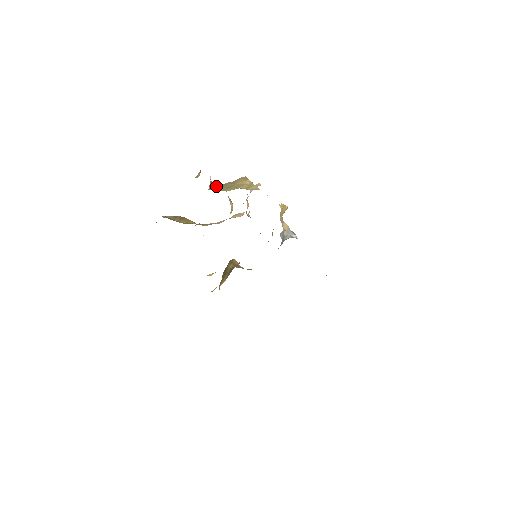
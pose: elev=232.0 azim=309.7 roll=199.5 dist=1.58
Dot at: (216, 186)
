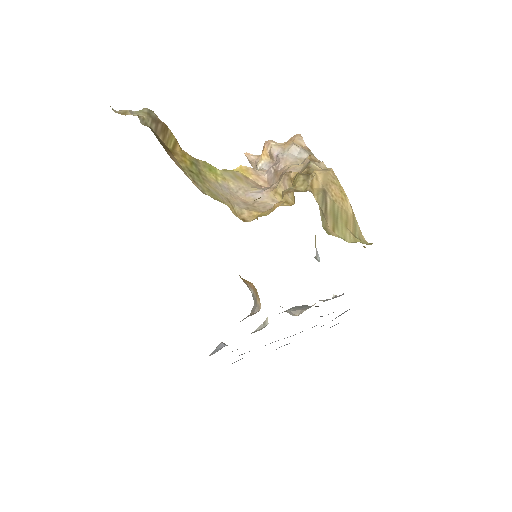
Dot at: (320, 206)
